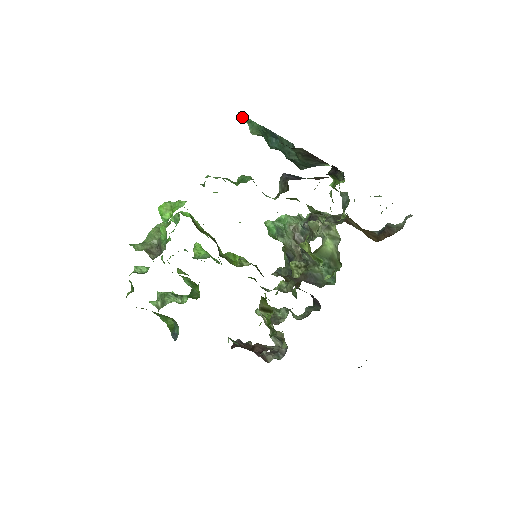
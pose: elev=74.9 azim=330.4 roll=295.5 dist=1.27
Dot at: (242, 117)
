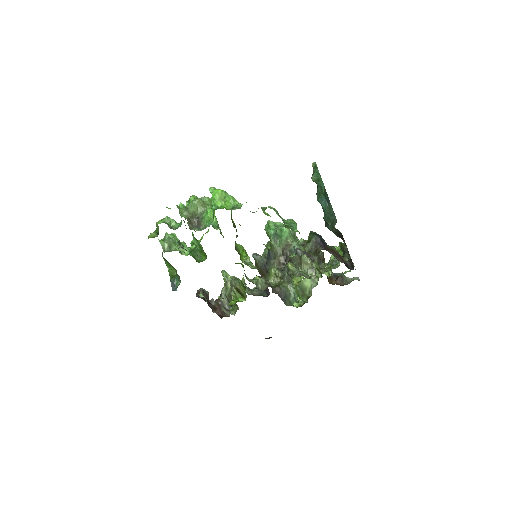
Dot at: (315, 166)
